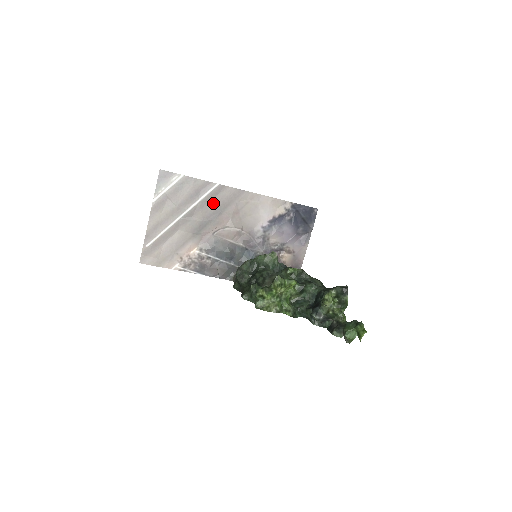
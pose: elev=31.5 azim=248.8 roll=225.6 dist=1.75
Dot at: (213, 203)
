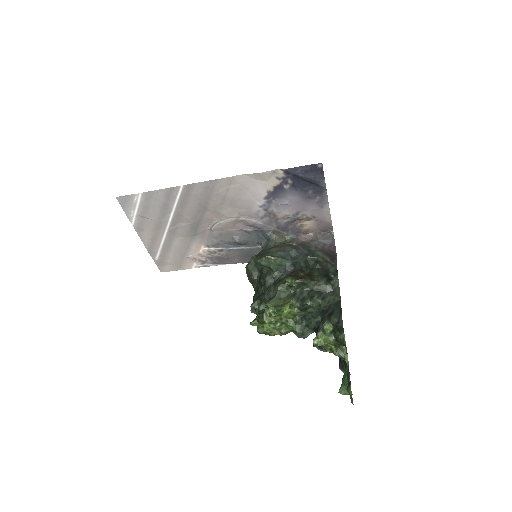
Dot at: (190, 204)
